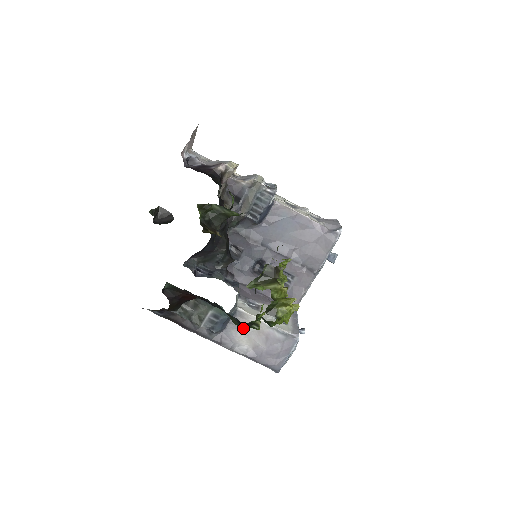
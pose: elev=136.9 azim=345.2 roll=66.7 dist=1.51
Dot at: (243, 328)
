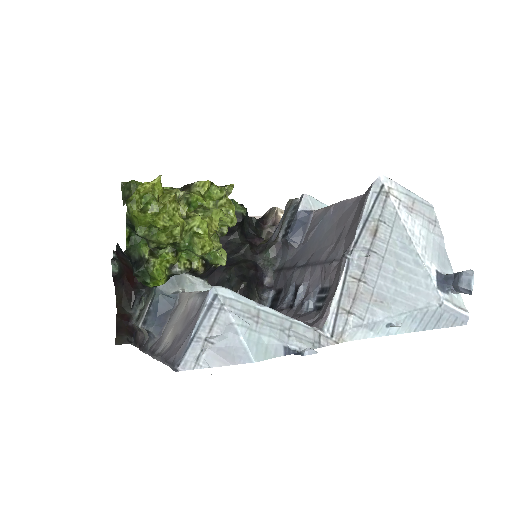
Dot at: (134, 271)
